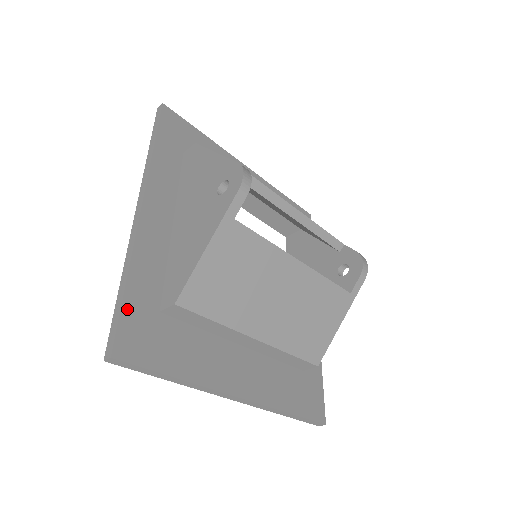
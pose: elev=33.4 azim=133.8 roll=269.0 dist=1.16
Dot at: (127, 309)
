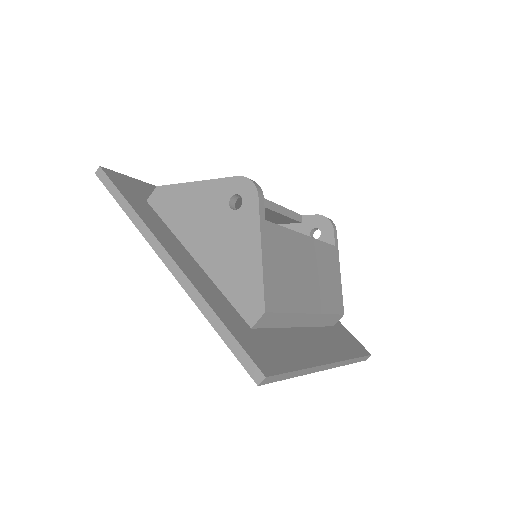
Dot at: (238, 337)
